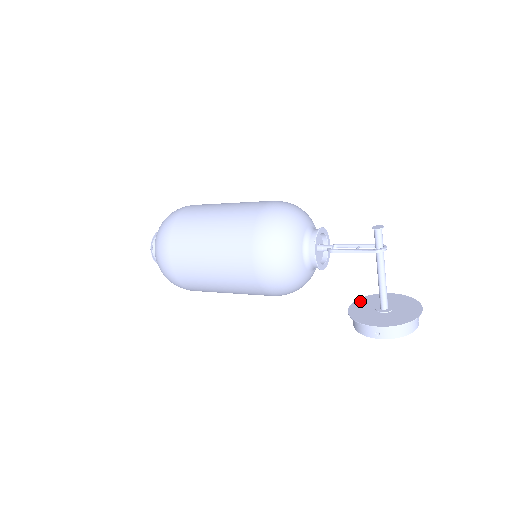
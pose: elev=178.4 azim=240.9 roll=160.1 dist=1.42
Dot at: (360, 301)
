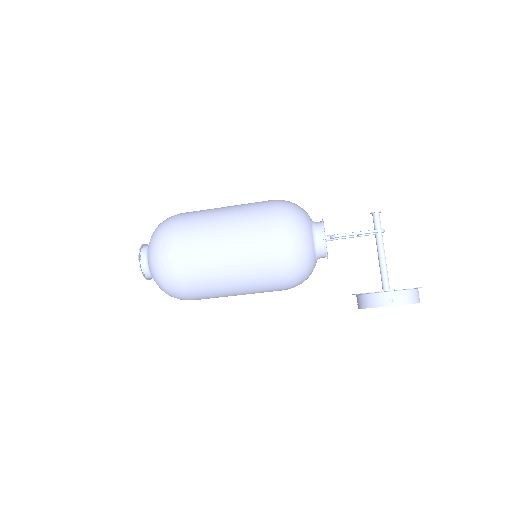
Dot at: occluded
